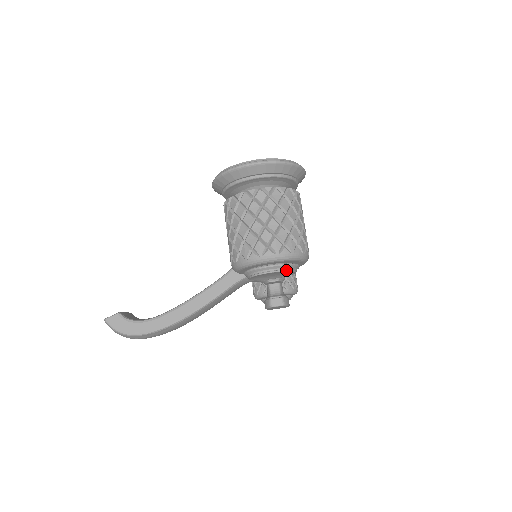
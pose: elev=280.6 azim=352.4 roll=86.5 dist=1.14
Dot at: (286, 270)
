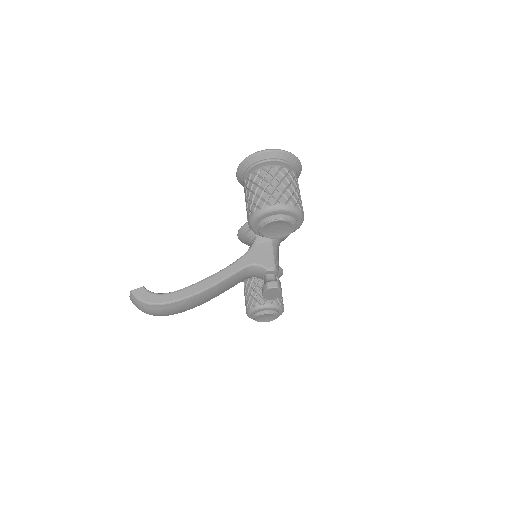
Dot at: (289, 221)
